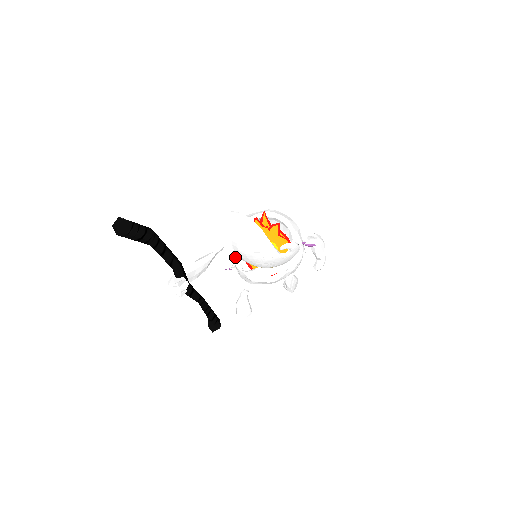
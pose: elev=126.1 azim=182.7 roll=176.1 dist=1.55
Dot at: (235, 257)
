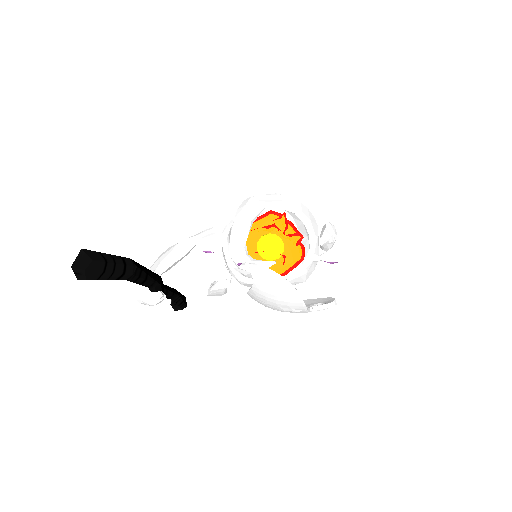
Dot at: (227, 250)
